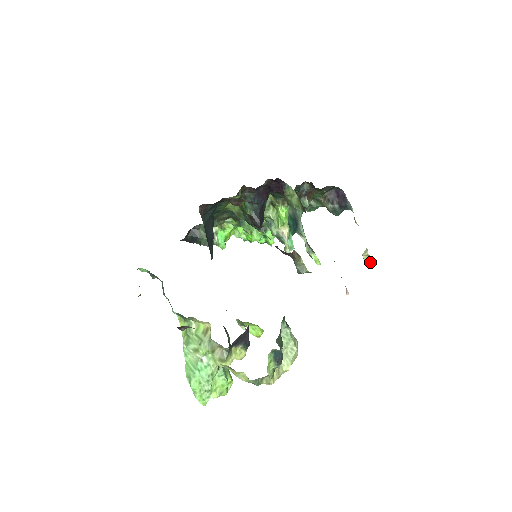
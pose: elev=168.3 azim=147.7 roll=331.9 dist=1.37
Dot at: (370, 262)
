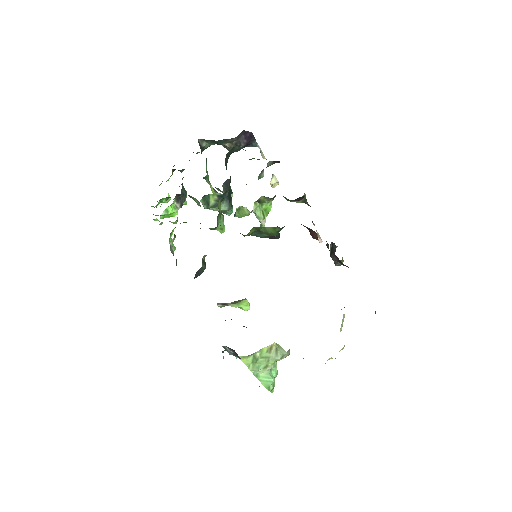
Dot at: occluded
